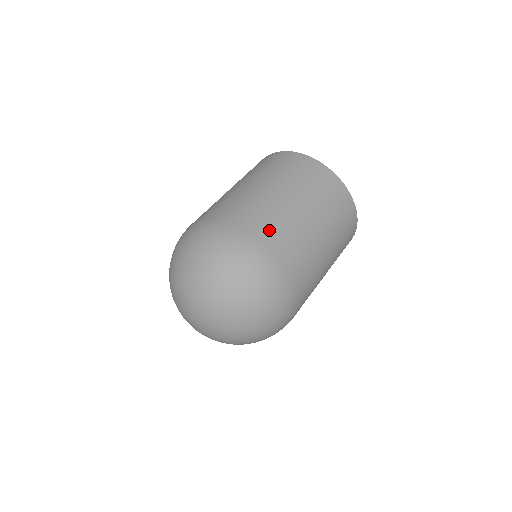
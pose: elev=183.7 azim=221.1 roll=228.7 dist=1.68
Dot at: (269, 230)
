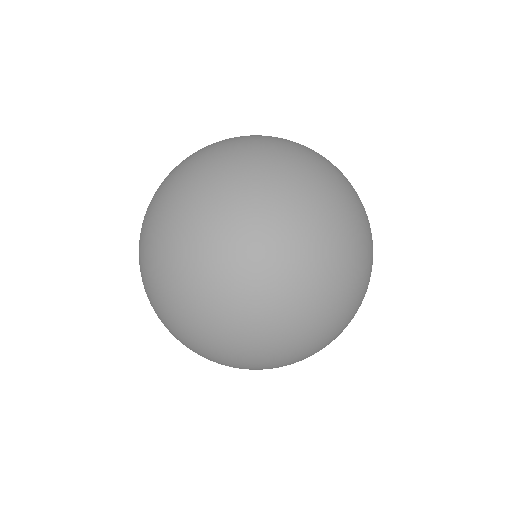
Dot at: occluded
